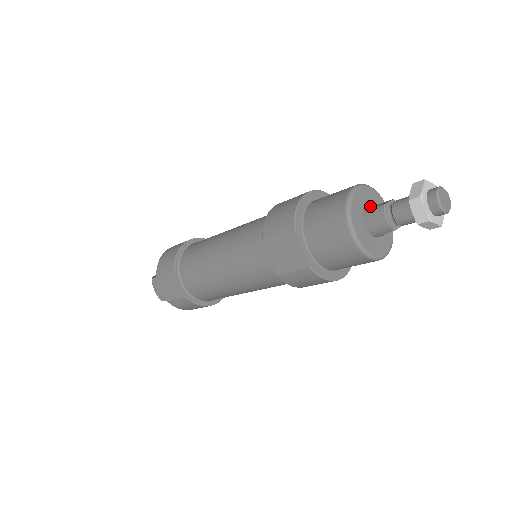
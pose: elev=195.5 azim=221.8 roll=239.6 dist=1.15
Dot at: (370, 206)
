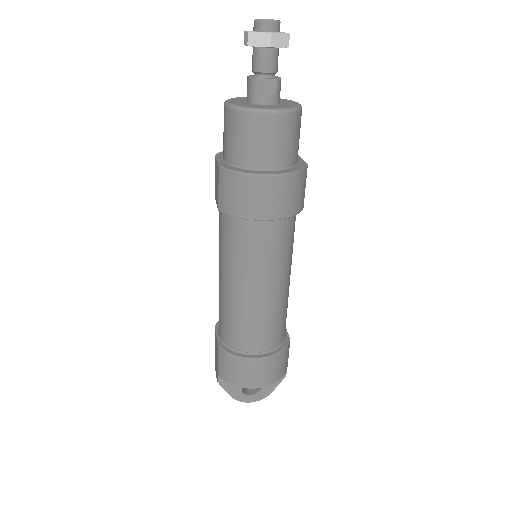
Dot at: occluded
